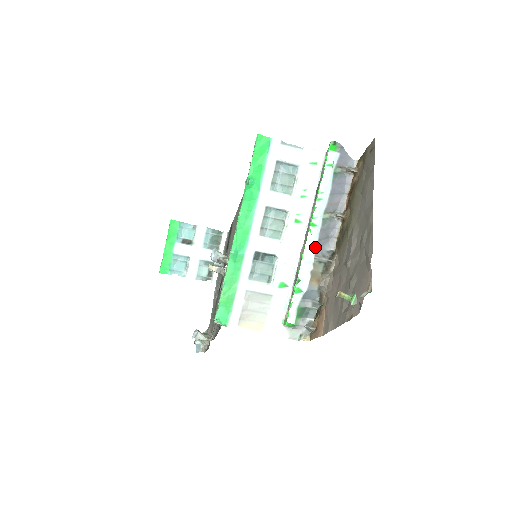
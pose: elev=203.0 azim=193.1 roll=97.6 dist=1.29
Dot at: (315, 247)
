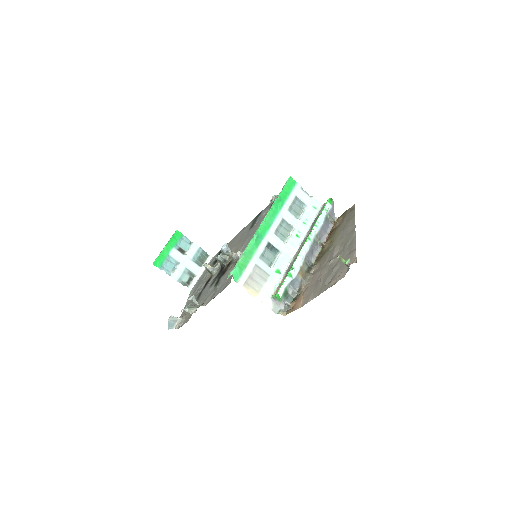
Dot at: (306, 253)
